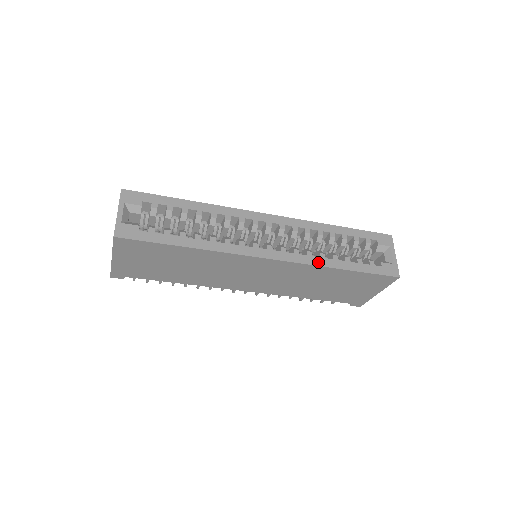
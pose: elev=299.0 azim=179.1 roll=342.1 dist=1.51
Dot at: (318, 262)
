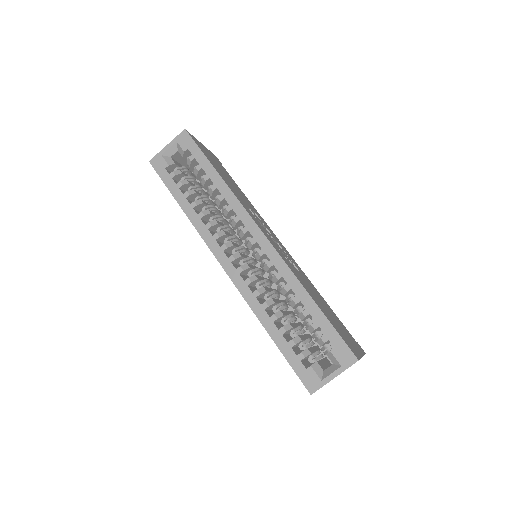
Dot at: (254, 306)
